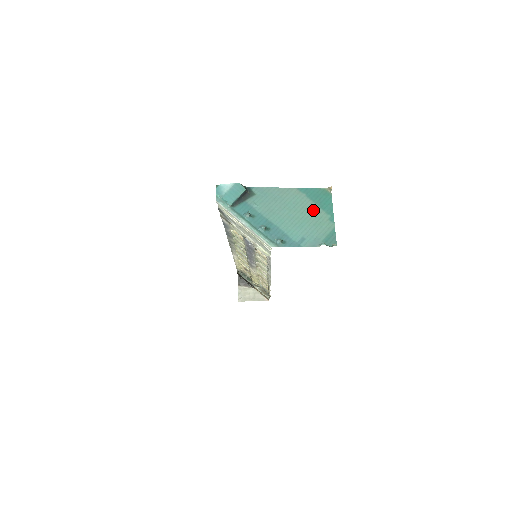
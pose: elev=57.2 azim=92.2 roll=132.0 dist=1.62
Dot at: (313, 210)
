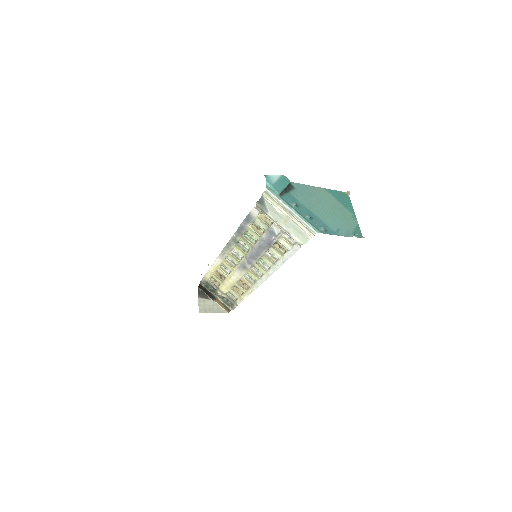
Dot at: (340, 208)
